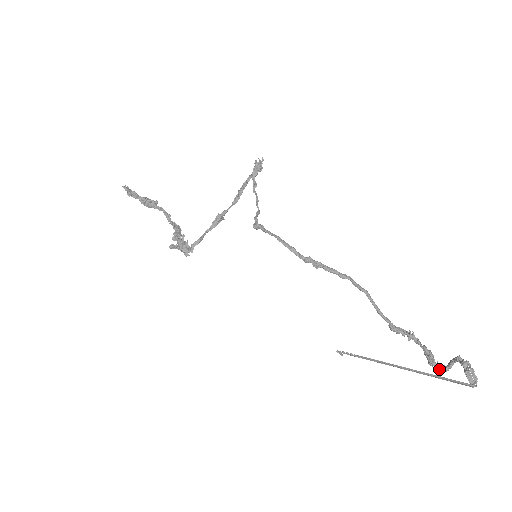
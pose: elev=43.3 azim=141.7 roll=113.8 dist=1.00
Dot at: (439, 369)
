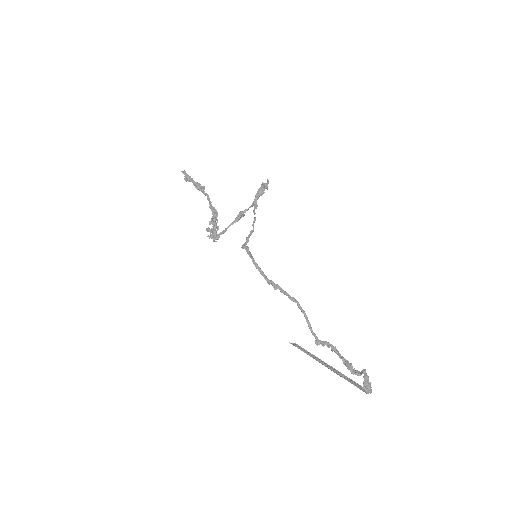
Dot at: (354, 373)
